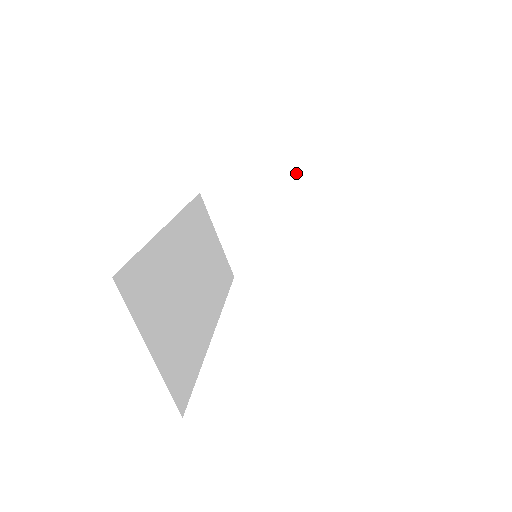
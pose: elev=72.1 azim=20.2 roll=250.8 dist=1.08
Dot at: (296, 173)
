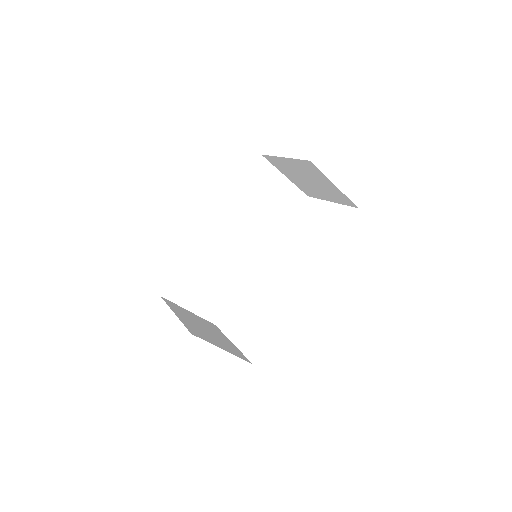
Dot at: (315, 168)
